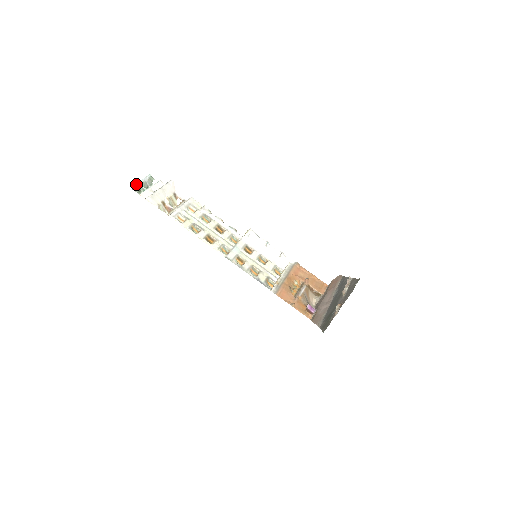
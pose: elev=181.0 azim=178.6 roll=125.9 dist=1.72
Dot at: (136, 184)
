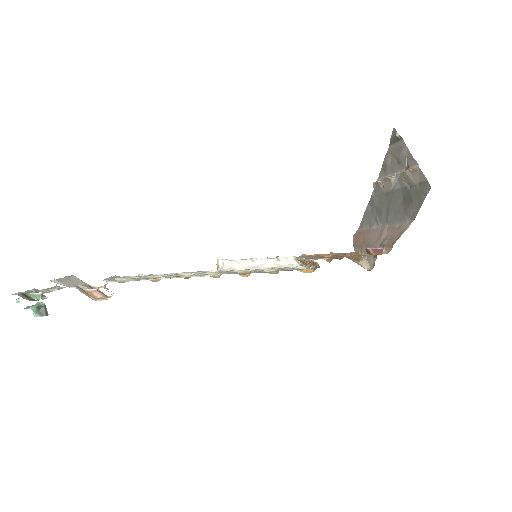
Dot at: (20, 293)
